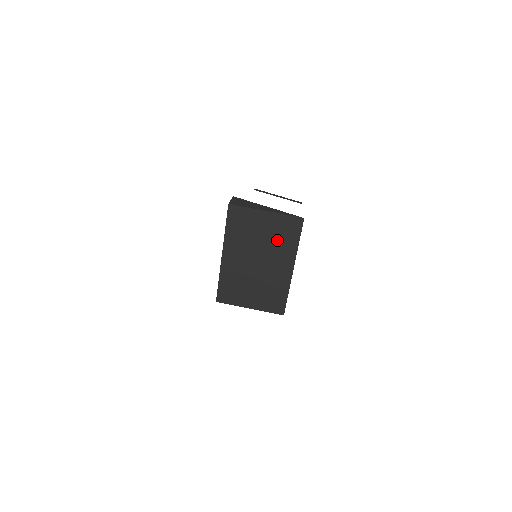
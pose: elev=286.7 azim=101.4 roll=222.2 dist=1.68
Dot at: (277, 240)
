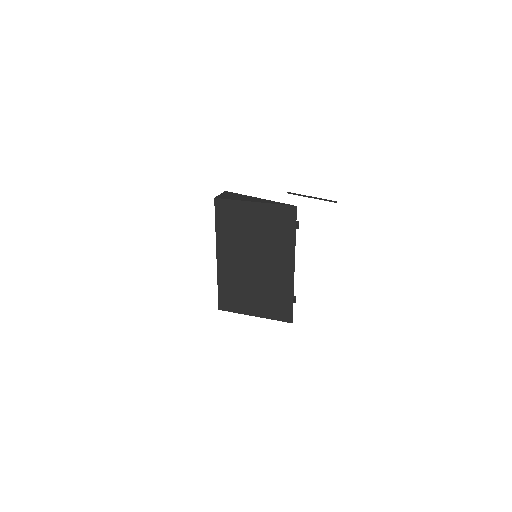
Dot at: (271, 235)
